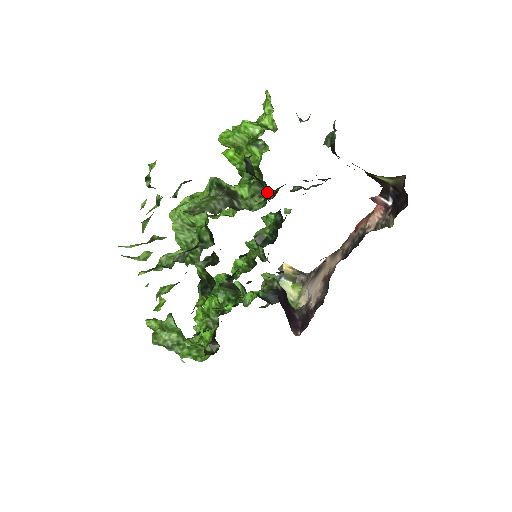
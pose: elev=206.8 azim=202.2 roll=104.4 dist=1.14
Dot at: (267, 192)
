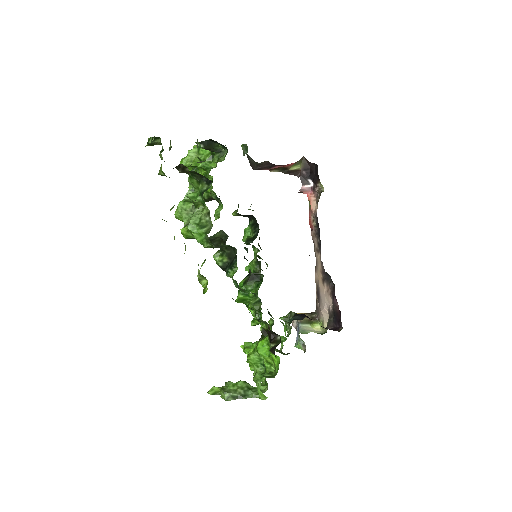
Dot at: (225, 152)
